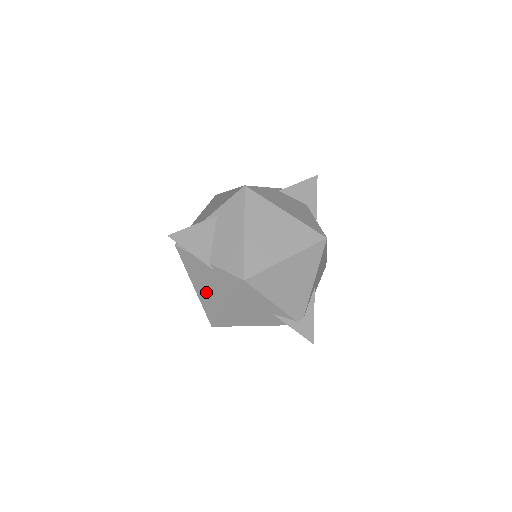
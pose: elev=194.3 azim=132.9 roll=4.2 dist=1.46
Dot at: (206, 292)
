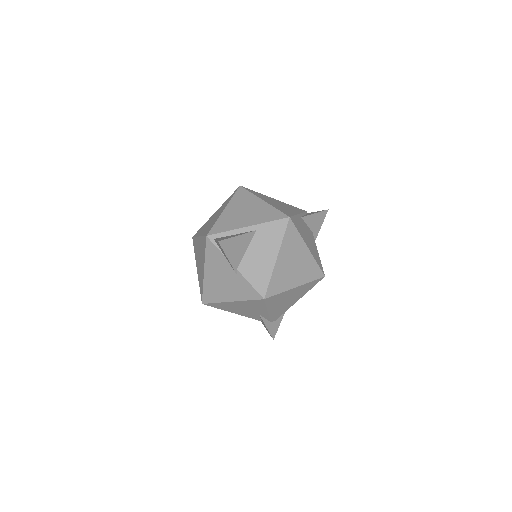
Dot at: (216, 282)
